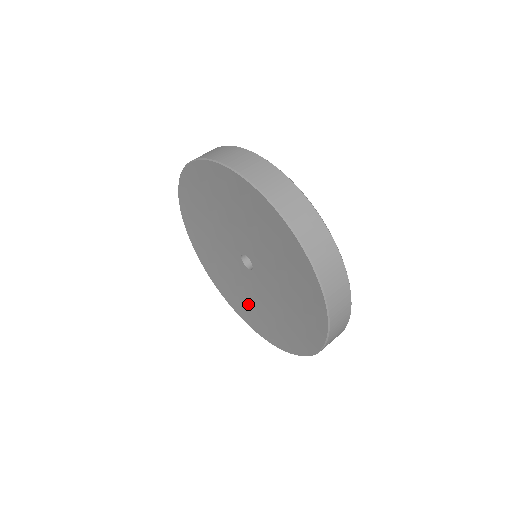
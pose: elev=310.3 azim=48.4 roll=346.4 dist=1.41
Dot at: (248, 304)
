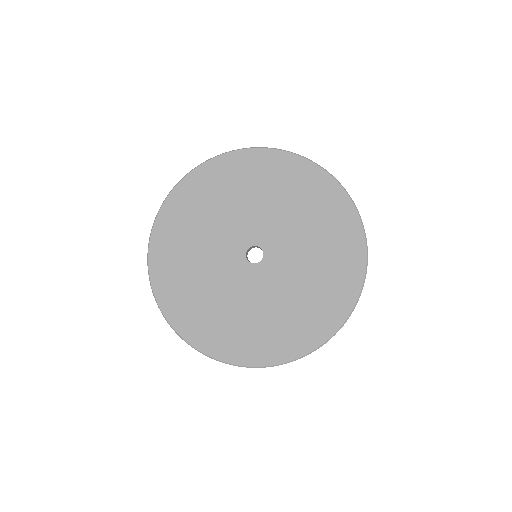
Dot at: (304, 305)
